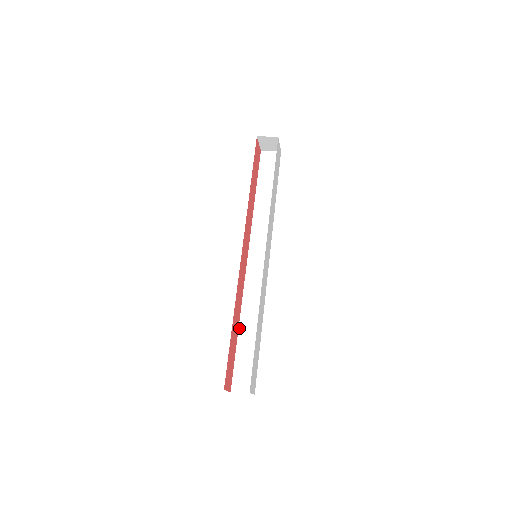
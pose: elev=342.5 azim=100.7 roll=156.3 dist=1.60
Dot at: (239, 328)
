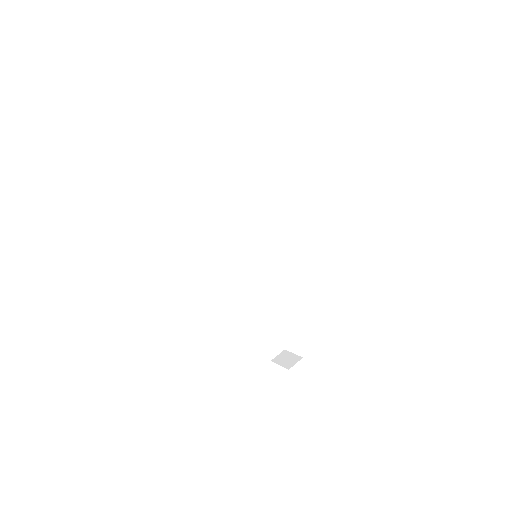
Dot at: (257, 317)
